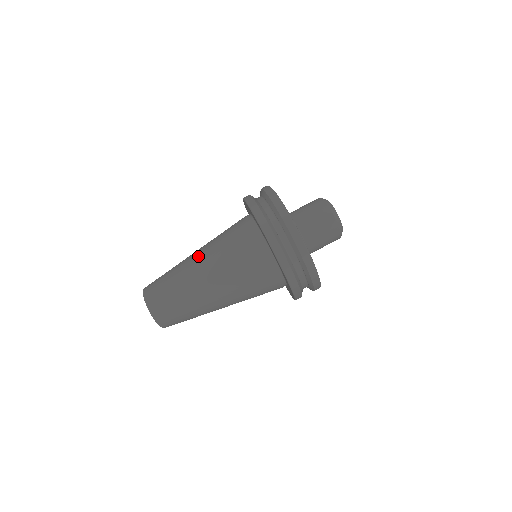
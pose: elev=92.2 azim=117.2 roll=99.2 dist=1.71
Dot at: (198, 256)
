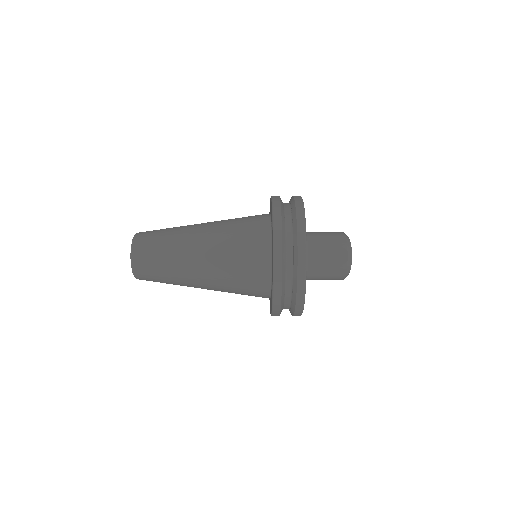
Dot at: (203, 223)
